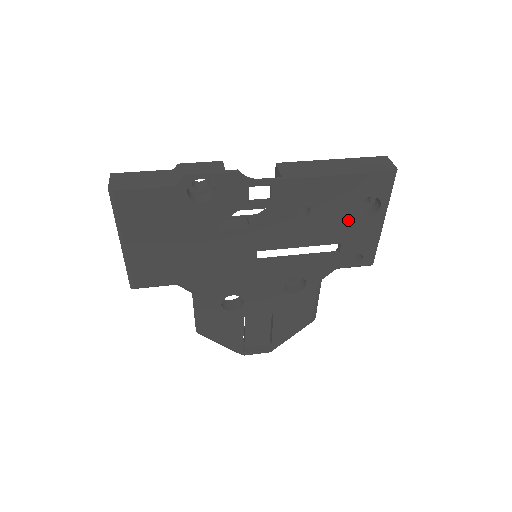
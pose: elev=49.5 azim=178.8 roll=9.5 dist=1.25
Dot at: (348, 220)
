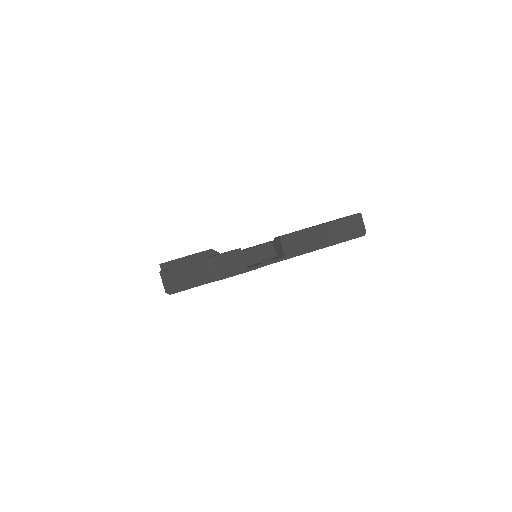
Dot at: occluded
